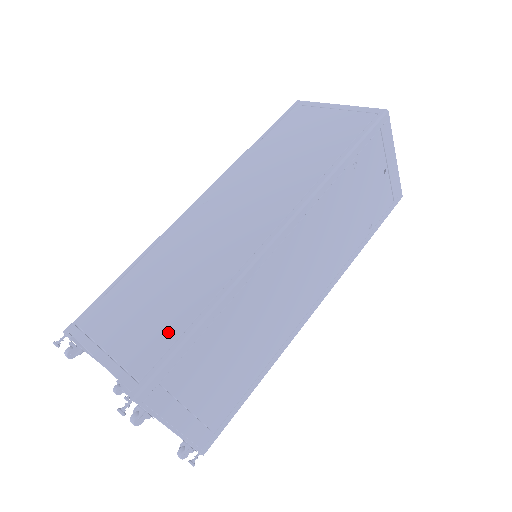
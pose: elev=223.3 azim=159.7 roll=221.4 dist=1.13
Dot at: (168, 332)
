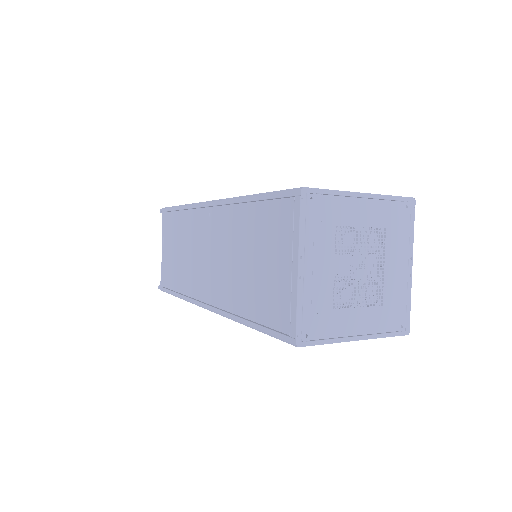
Dot at: (172, 281)
